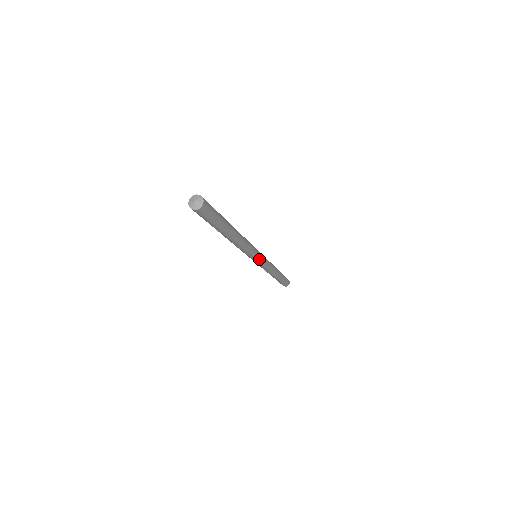
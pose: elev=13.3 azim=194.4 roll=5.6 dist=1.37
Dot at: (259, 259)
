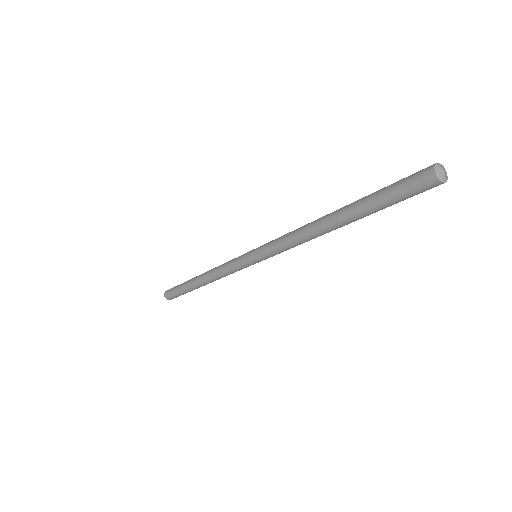
Dot at: occluded
